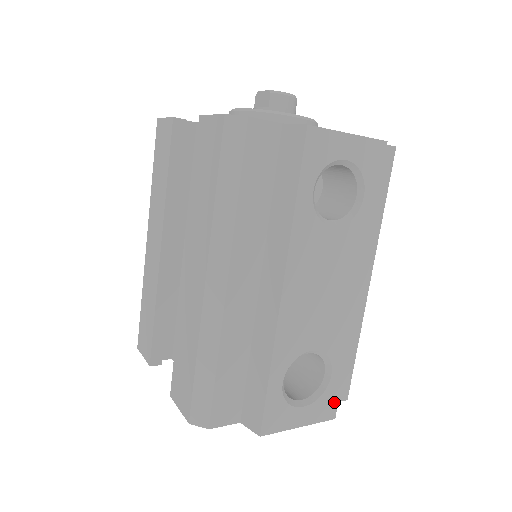
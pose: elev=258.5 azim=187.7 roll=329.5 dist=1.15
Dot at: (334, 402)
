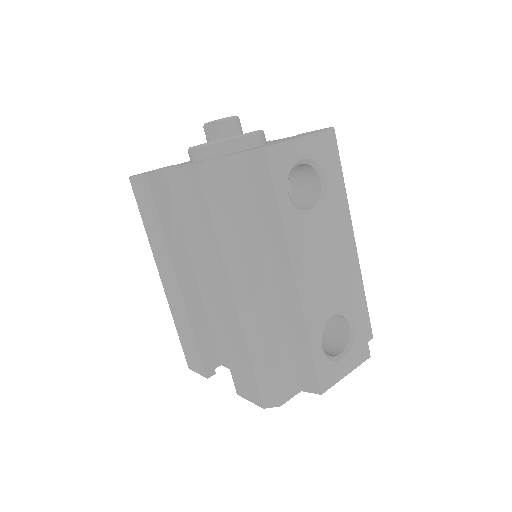
Dot at: (365, 345)
